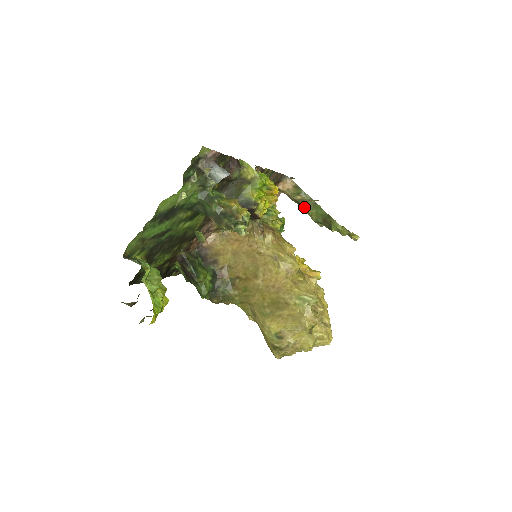
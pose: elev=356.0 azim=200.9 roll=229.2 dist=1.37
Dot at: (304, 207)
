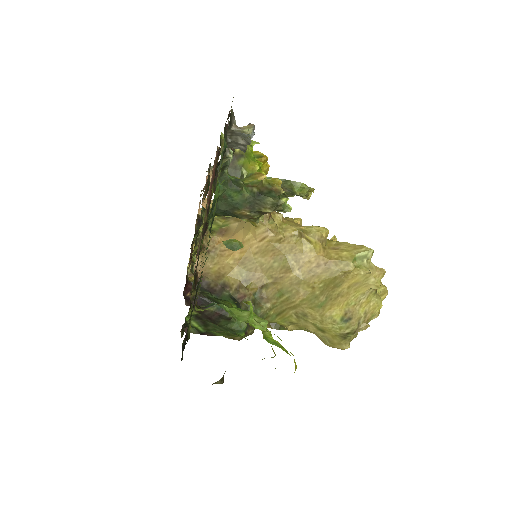
Dot at: occluded
